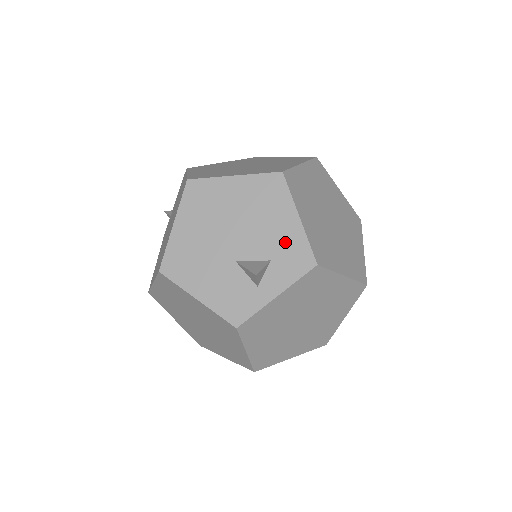
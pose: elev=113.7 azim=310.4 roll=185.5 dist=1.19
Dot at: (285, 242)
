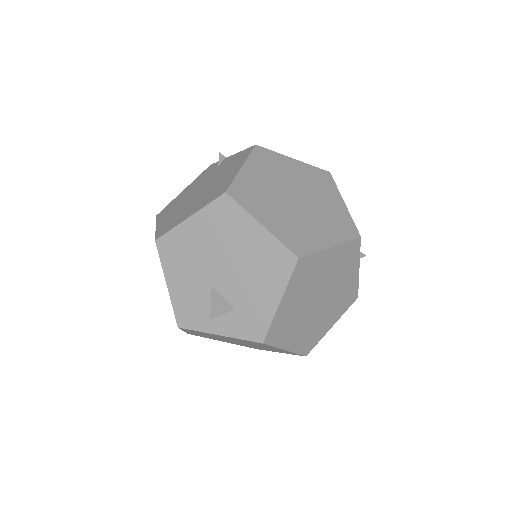
Dot at: (255, 308)
